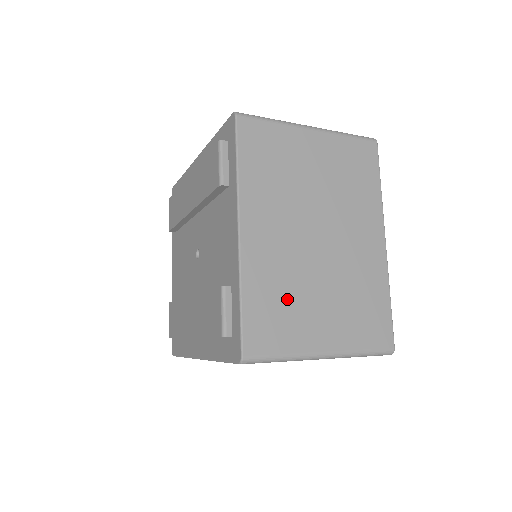
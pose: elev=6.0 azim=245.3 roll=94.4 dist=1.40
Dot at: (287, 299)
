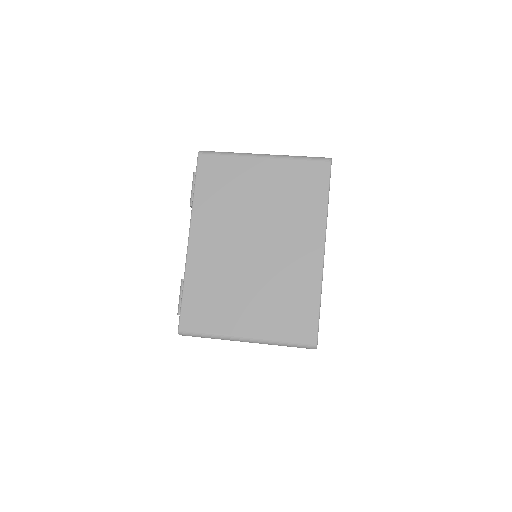
Dot at: (219, 293)
